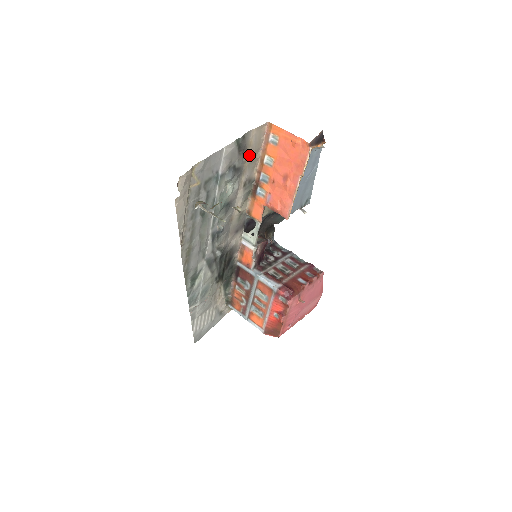
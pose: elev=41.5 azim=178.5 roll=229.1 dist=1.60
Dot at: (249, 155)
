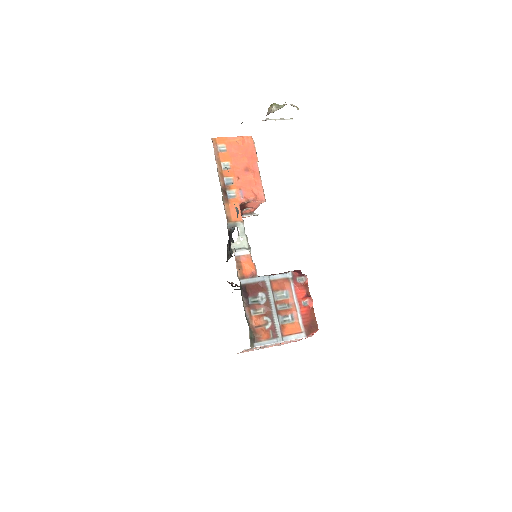
Dot at: occluded
